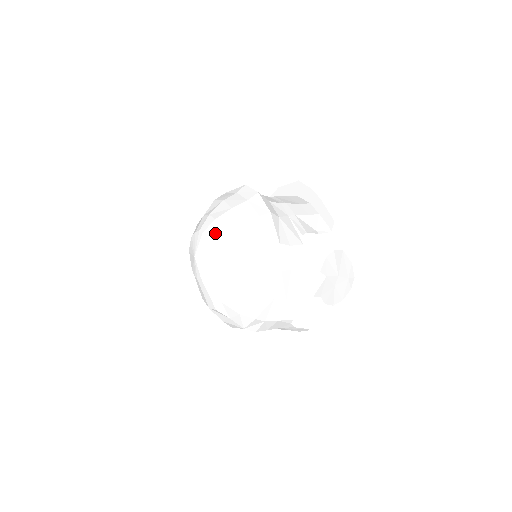
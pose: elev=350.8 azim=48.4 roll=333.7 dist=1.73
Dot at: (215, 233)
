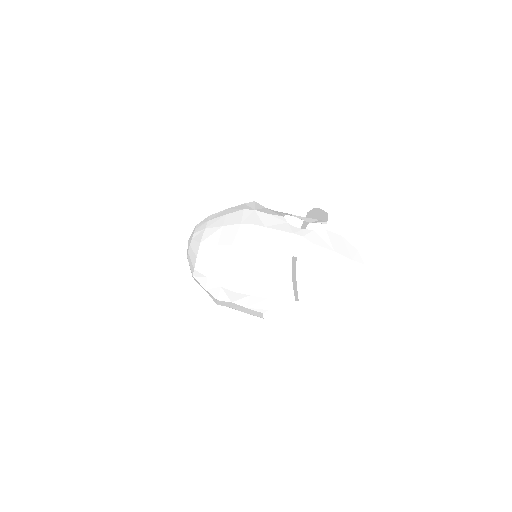
Dot at: (204, 219)
